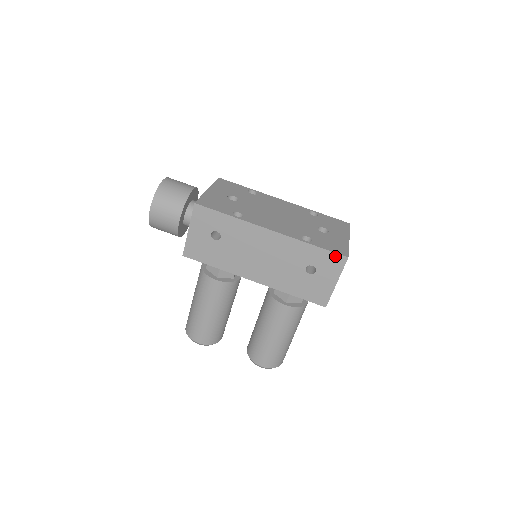
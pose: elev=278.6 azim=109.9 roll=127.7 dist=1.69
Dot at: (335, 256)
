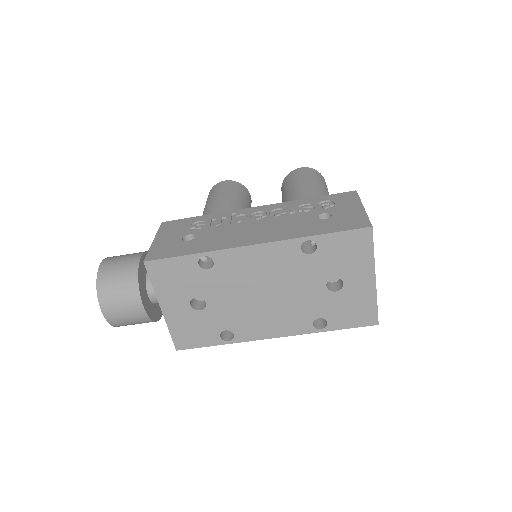
Dot at: (361, 324)
